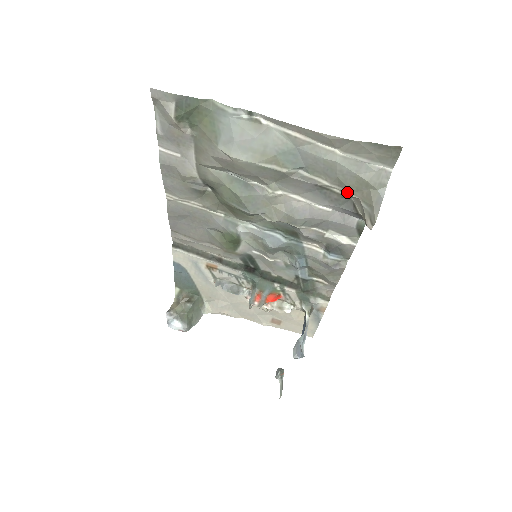
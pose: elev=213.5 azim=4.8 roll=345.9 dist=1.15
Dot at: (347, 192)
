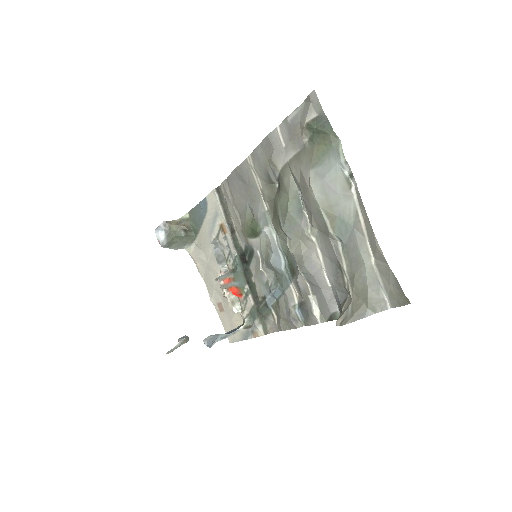
Dot at: (350, 288)
